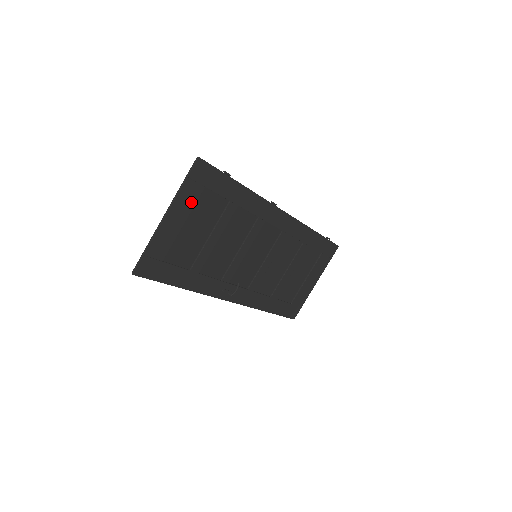
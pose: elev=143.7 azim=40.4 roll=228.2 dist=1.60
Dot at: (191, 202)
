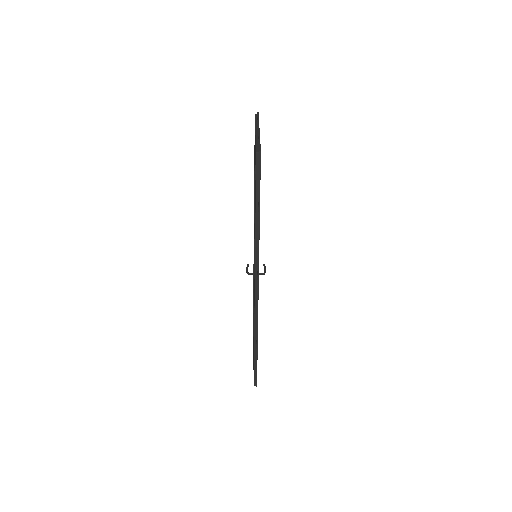
Dot at: occluded
